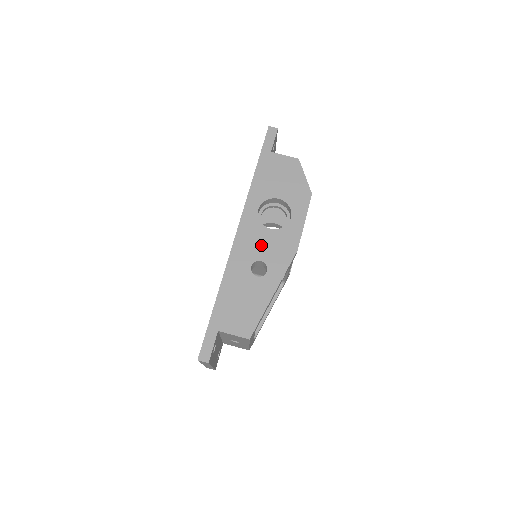
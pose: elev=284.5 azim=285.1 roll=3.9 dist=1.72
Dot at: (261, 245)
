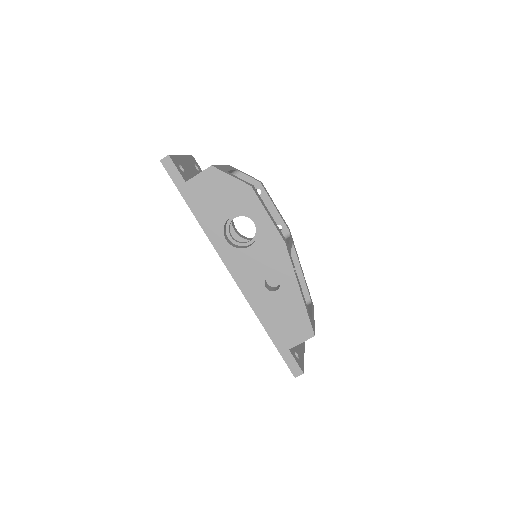
Dot at: (256, 265)
